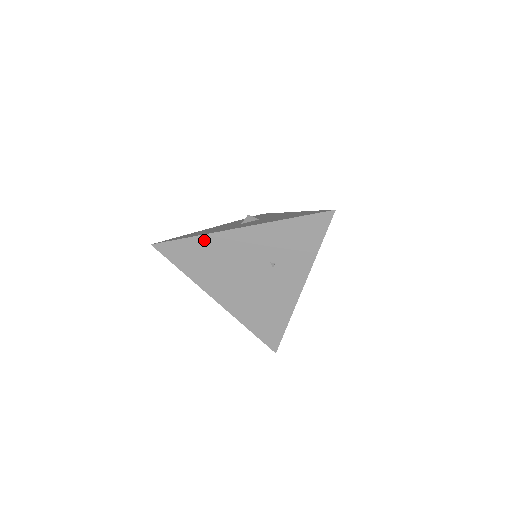
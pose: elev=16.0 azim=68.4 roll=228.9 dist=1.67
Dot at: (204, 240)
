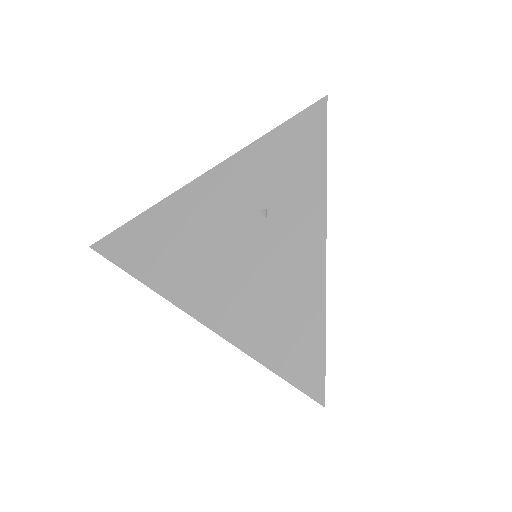
Dot at: (158, 212)
